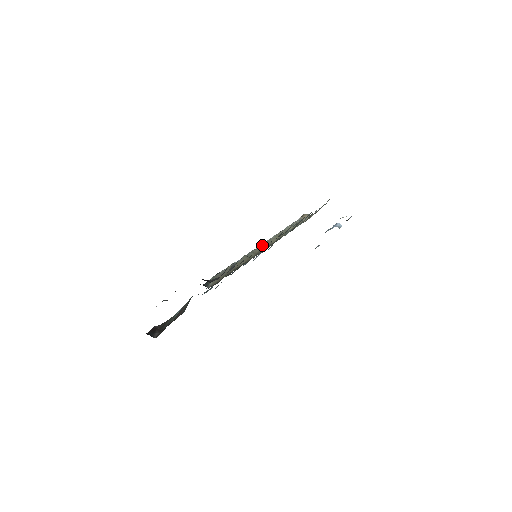
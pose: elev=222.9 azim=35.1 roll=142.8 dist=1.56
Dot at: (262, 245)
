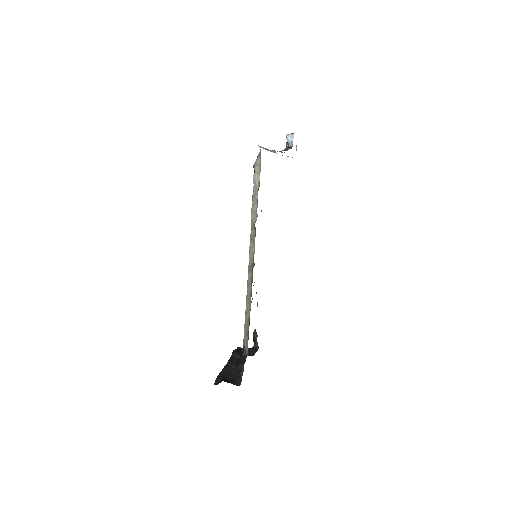
Dot at: (249, 268)
